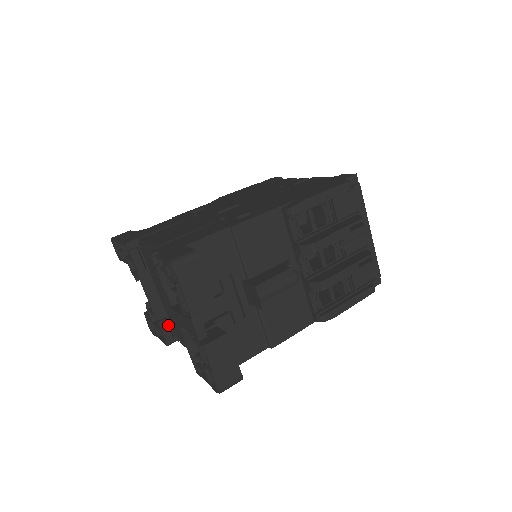
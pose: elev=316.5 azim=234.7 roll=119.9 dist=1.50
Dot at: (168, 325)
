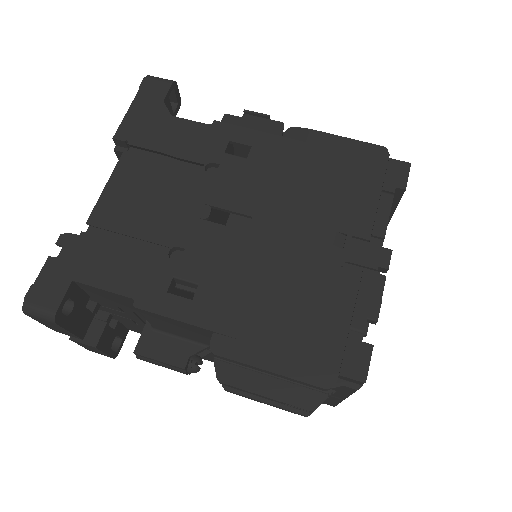
Dot at: occluded
